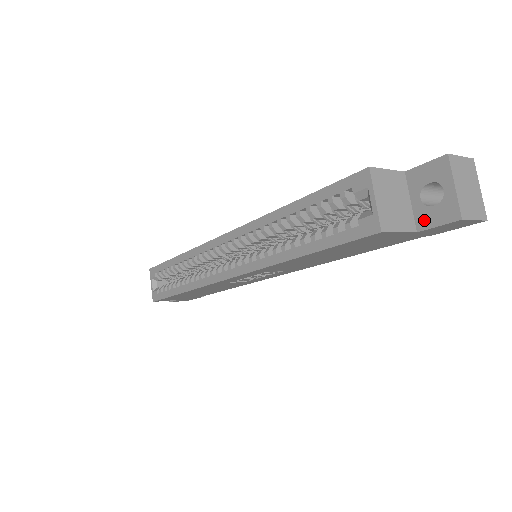
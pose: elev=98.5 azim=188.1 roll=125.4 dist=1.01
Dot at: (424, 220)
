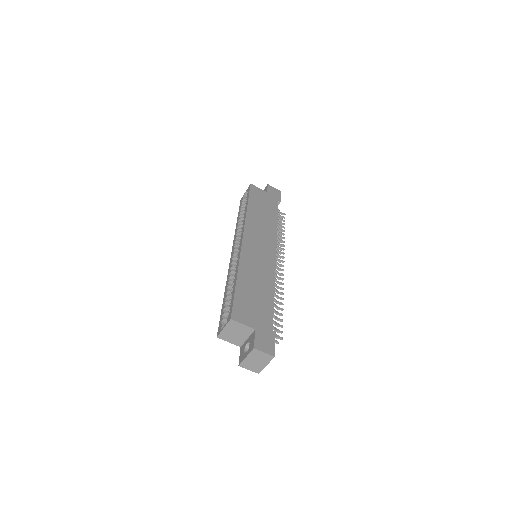
Dot at: (242, 348)
